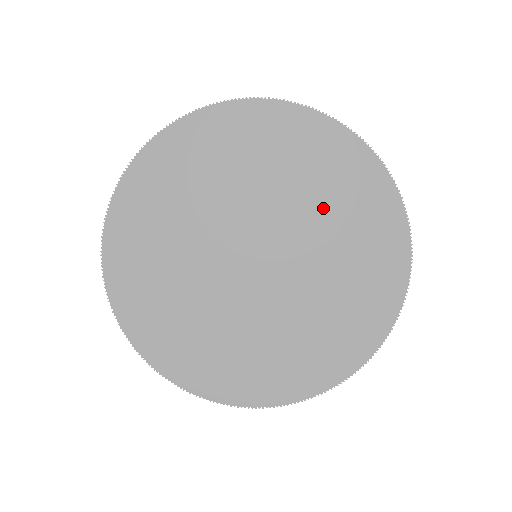
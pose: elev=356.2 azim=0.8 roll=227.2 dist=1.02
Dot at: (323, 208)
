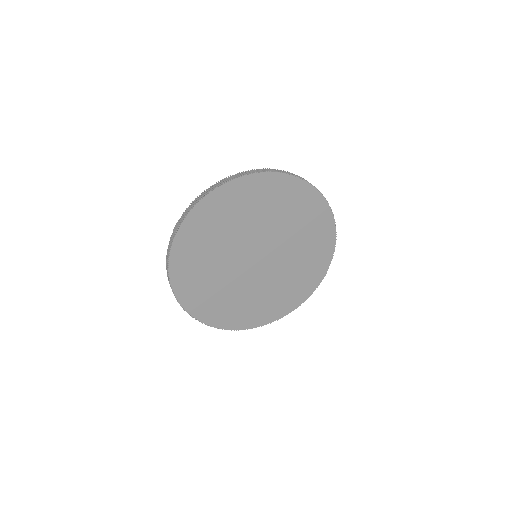
Dot at: (268, 215)
